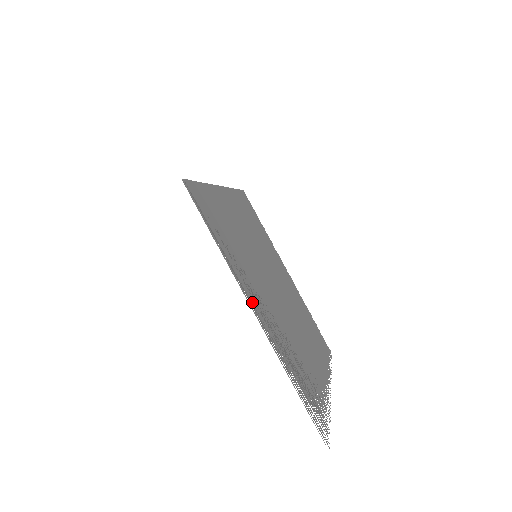
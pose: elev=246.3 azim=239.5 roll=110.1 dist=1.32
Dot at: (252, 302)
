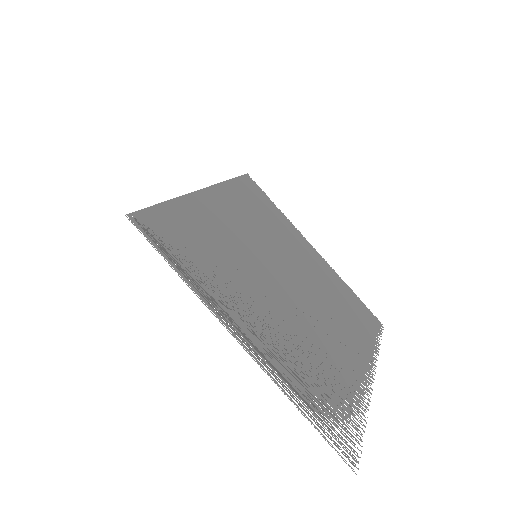
Dot at: (237, 327)
